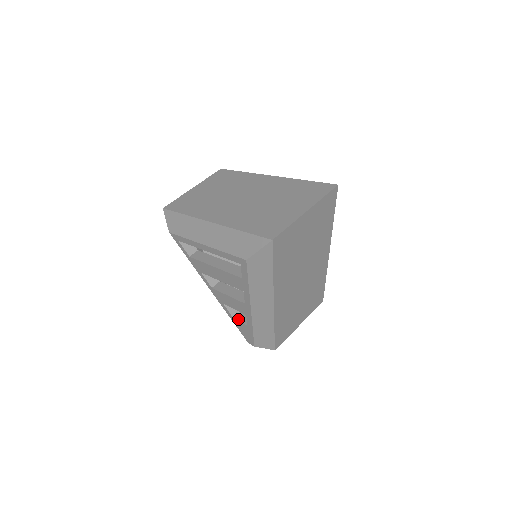
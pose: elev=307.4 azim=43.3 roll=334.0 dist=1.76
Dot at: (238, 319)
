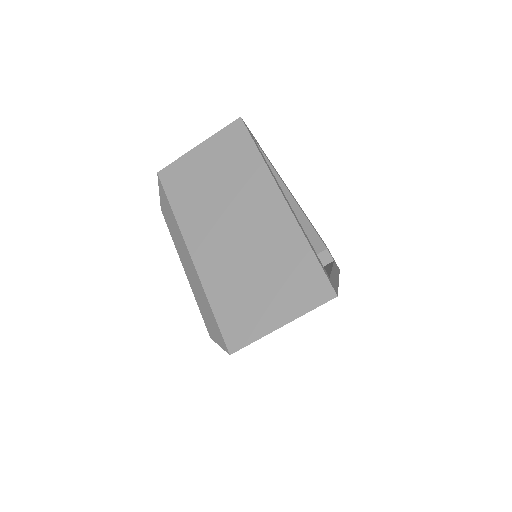
Dot at: occluded
